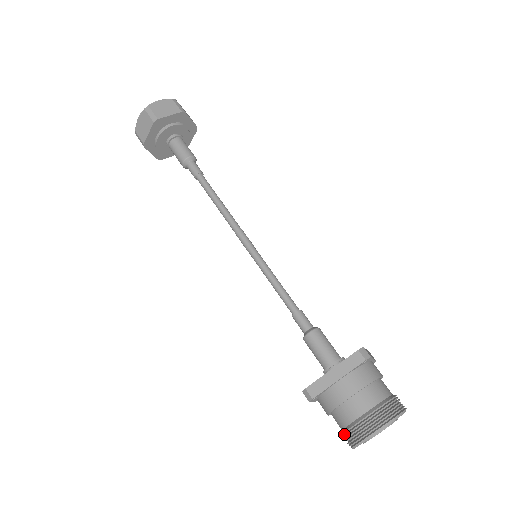
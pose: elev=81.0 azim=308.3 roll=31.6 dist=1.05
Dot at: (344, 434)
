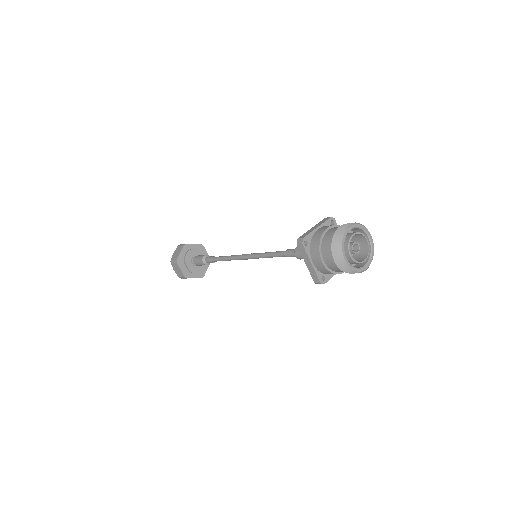
Dot at: (332, 249)
